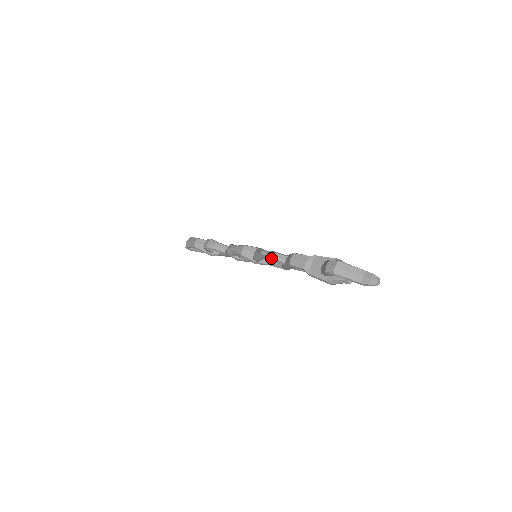
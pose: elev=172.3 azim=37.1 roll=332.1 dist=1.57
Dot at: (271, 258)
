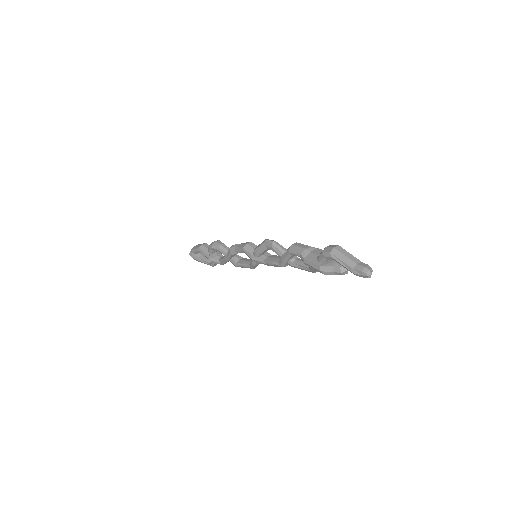
Dot at: (272, 246)
